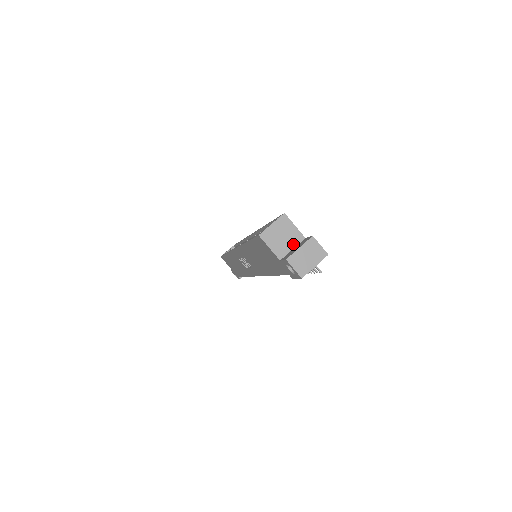
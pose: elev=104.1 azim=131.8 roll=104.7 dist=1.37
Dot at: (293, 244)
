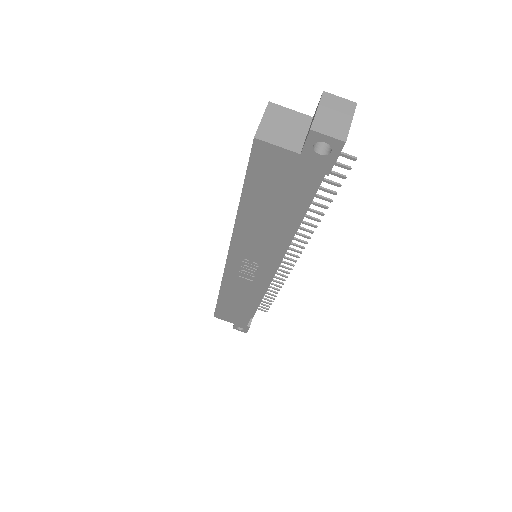
Dot at: (303, 130)
